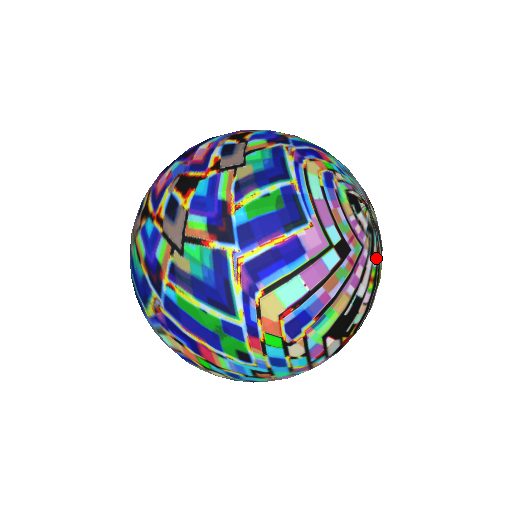
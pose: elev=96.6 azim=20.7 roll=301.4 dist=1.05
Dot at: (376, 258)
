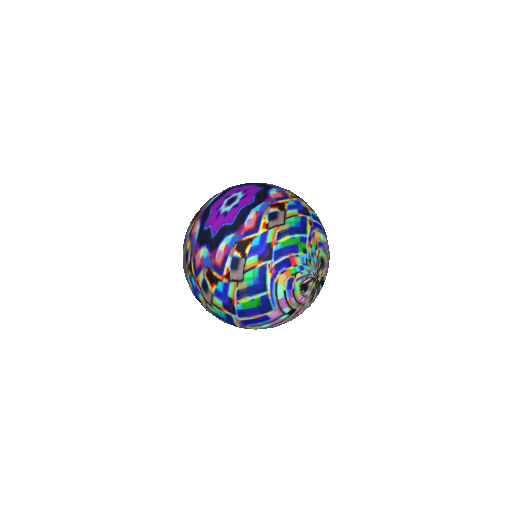
Dot at: (315, 297)
